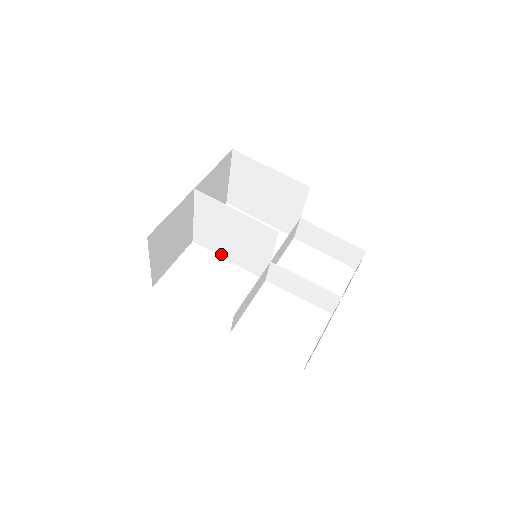
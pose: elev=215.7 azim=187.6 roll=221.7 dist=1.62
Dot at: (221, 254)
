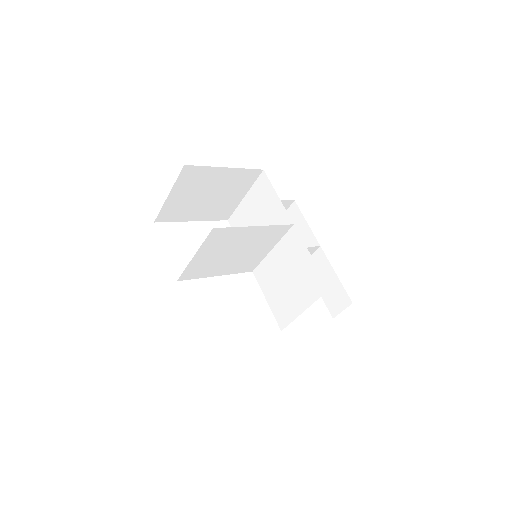
Dot at: (210, 275)
